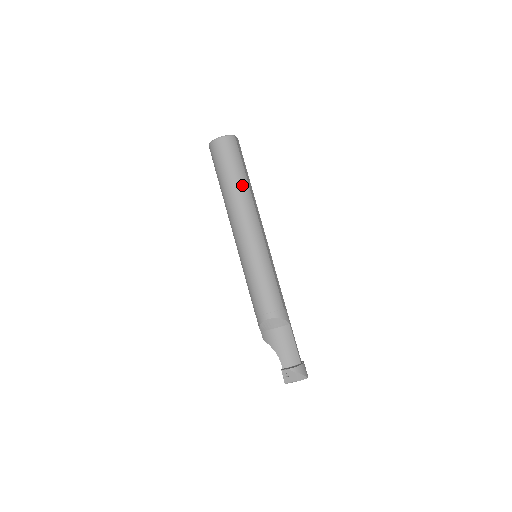
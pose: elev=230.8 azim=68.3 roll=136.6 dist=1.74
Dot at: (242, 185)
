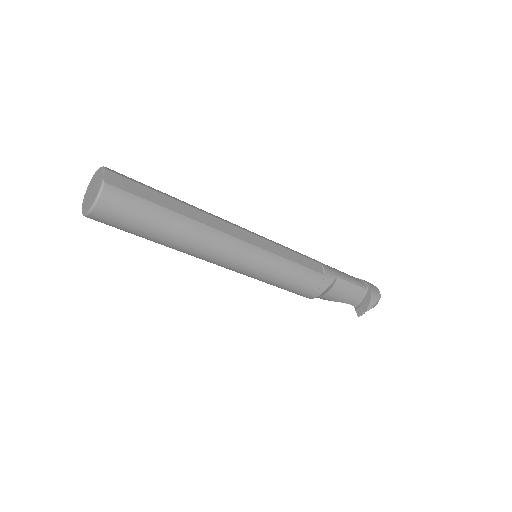
Dot at: (181, 229)
